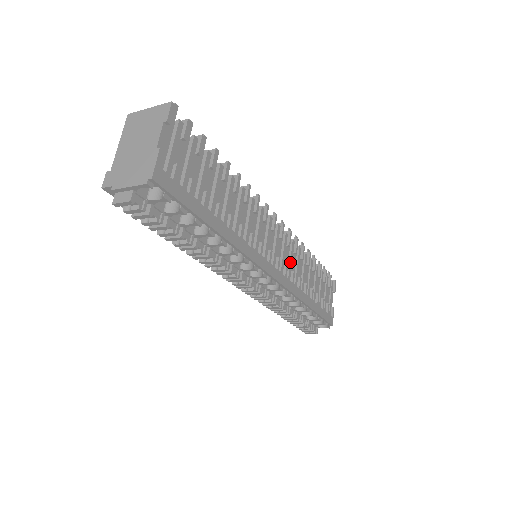
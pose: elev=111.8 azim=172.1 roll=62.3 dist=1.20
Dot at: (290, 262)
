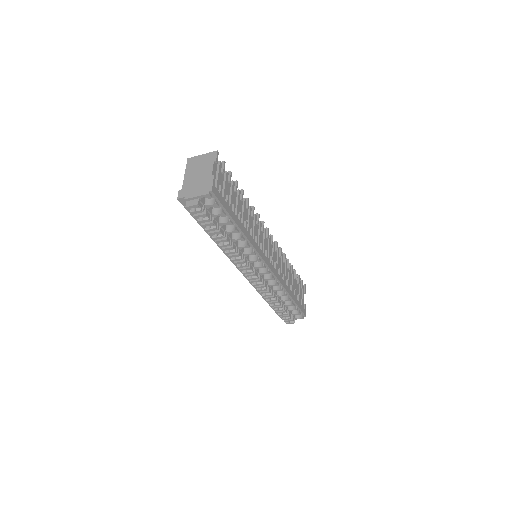
Dot at: (277, 262)
